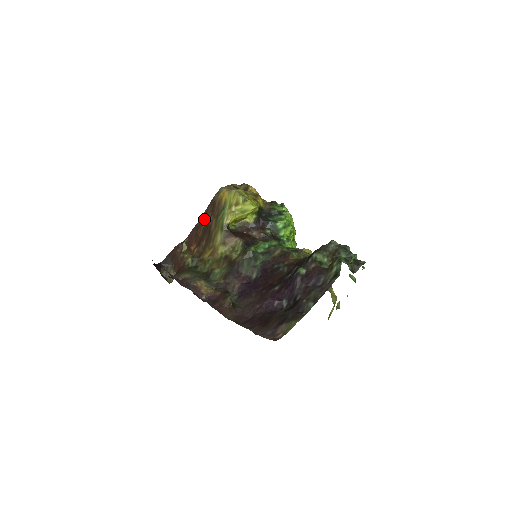
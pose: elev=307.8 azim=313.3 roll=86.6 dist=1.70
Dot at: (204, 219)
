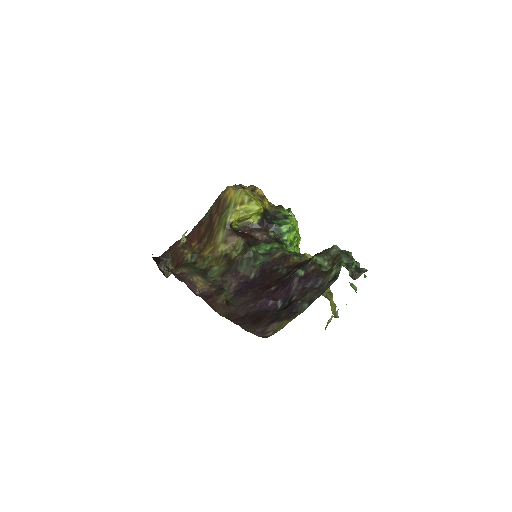
Dot at: (208, 216)
